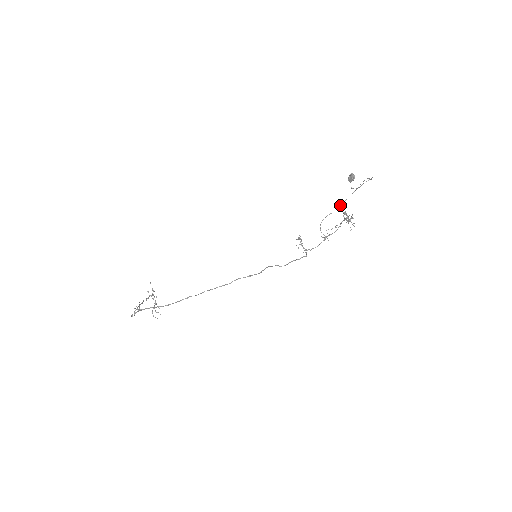
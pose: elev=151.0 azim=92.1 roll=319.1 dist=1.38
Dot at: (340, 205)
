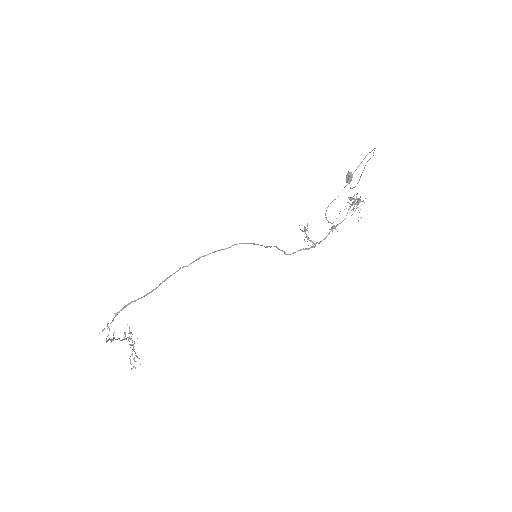
Dot at: occluded
